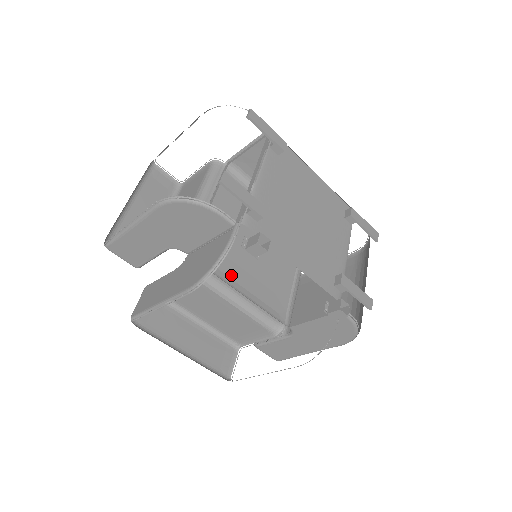
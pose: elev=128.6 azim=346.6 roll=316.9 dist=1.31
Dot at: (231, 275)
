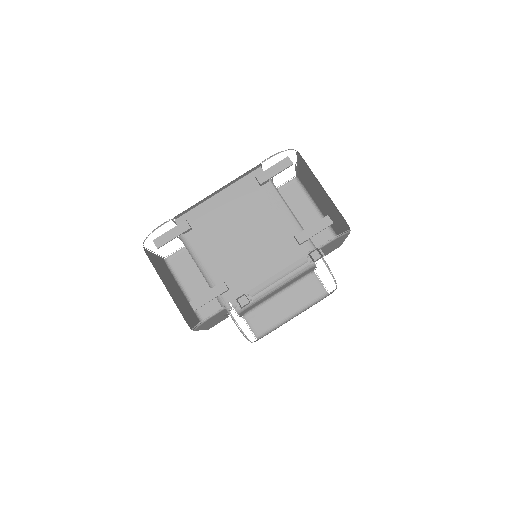
Dot at: occluded
